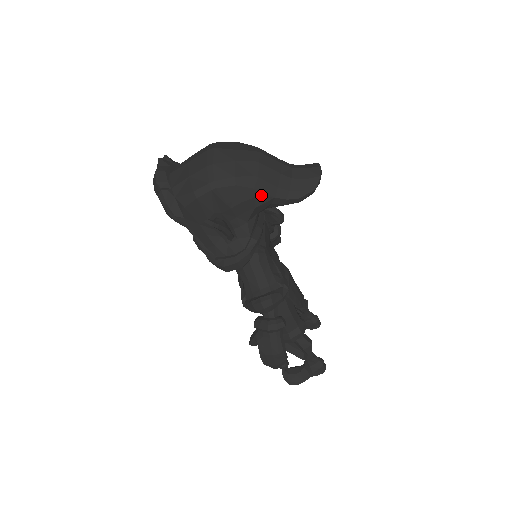
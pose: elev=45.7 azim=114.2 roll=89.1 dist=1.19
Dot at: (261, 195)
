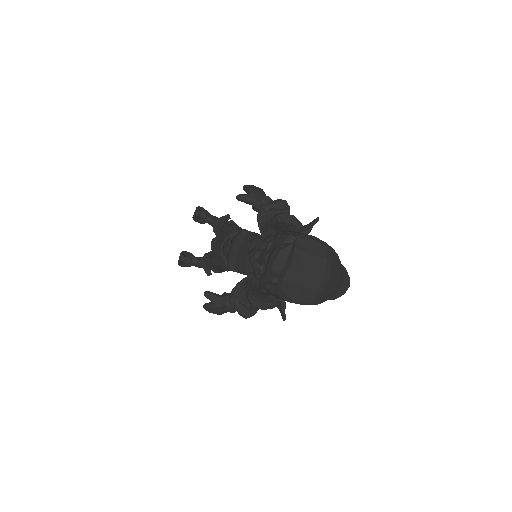
Dot at: occluded
